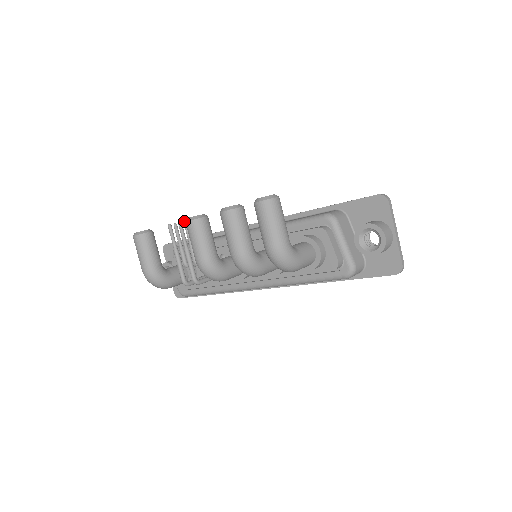
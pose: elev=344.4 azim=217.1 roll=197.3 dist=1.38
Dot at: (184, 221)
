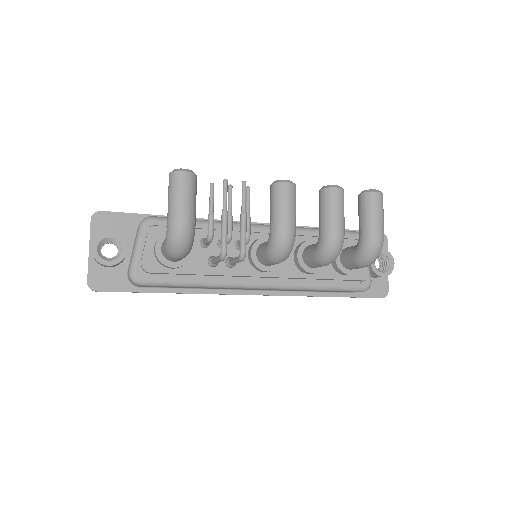
Dot at: (231, 185)
